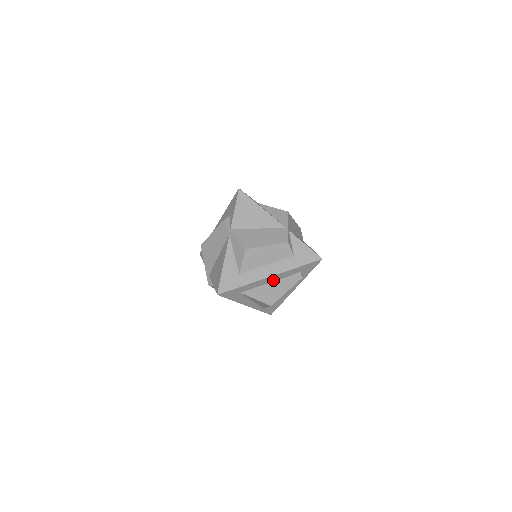
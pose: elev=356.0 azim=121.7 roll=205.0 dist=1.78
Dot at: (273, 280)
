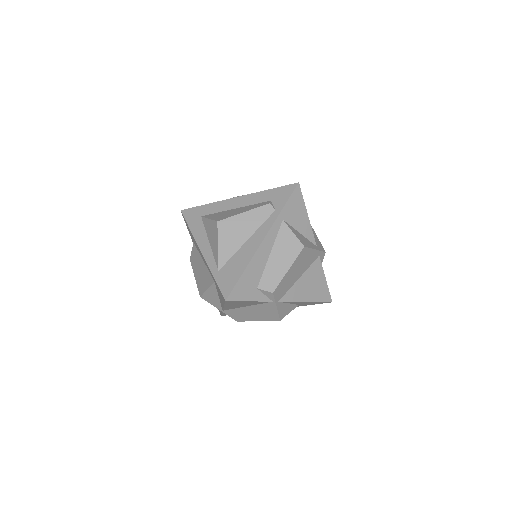
Dot at: (238, 206)
